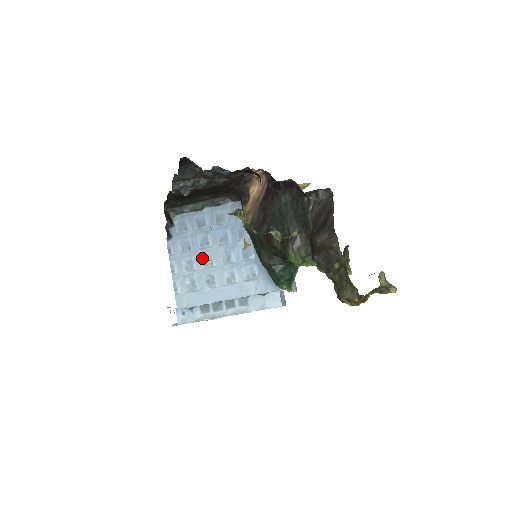
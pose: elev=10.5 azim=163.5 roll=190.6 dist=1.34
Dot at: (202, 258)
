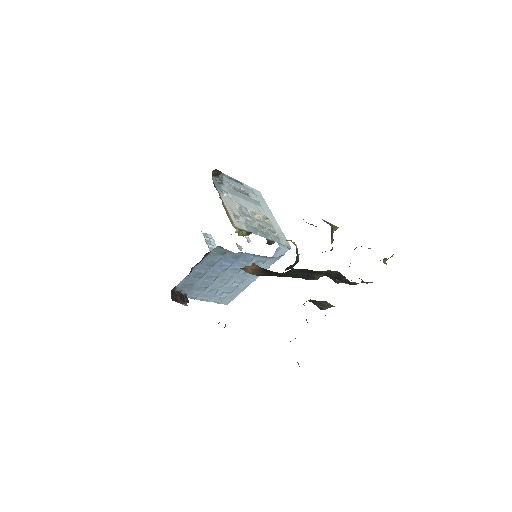
Dot at: (219, 283)
